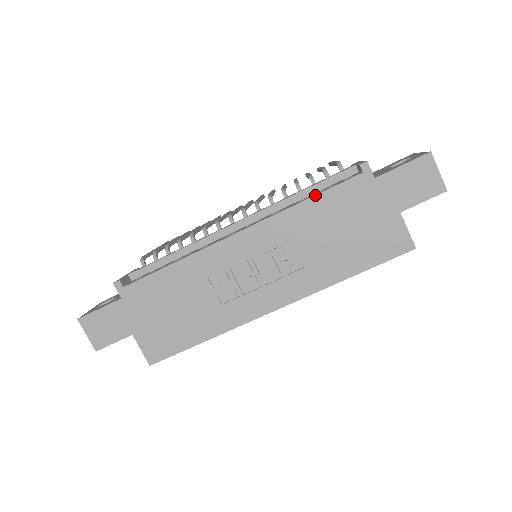
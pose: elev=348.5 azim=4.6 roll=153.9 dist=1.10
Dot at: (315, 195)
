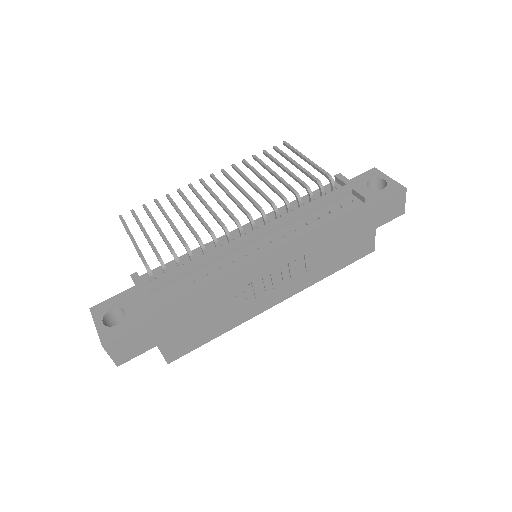
Dot at: (330, 221)
